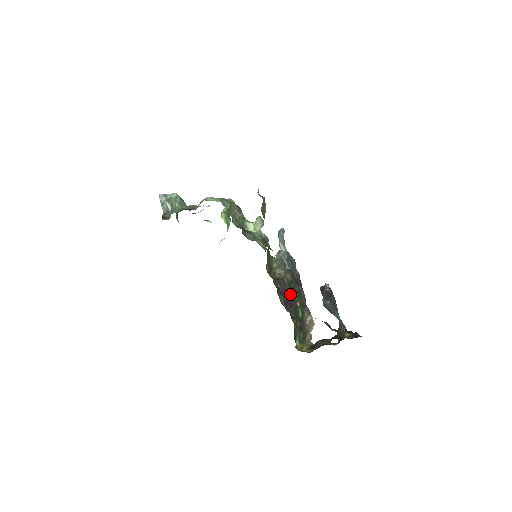
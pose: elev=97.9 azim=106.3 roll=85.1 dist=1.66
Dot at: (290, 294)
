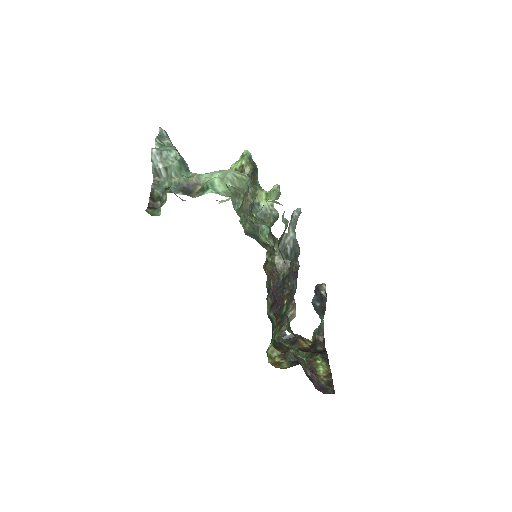
Dot at: (280, 292)
